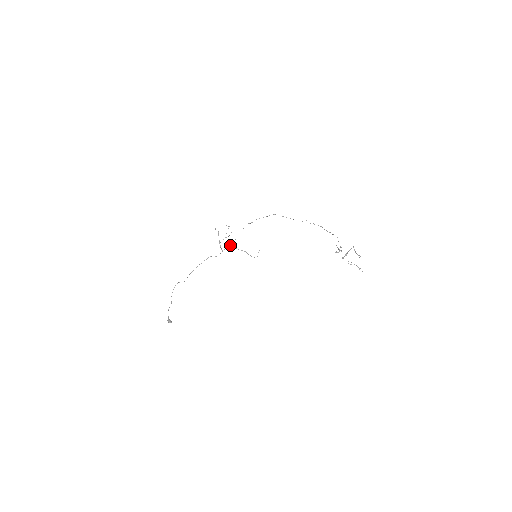
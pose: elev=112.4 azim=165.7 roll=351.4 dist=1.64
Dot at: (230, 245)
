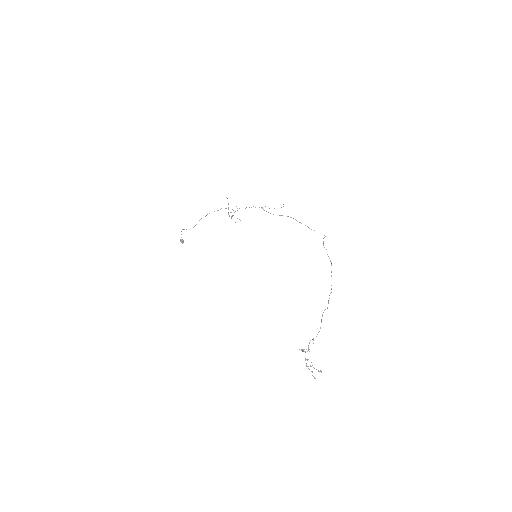
Dot at: occluded
